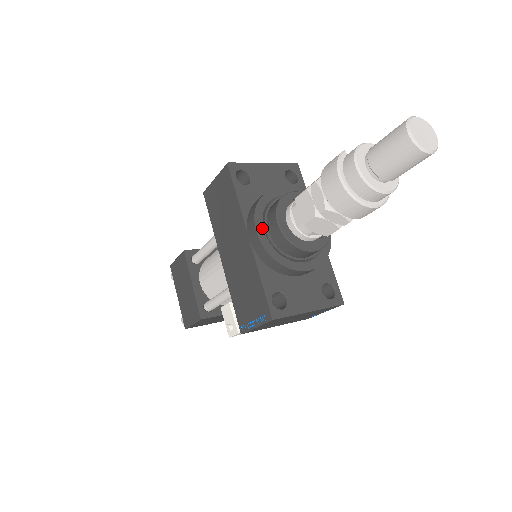
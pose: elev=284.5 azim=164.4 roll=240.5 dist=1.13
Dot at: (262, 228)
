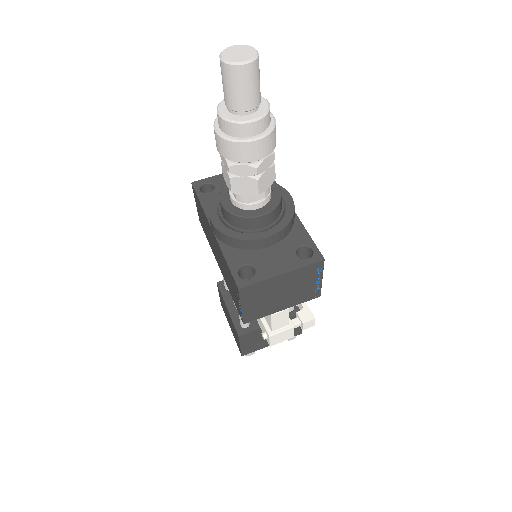
Dot at: (217, 216)
